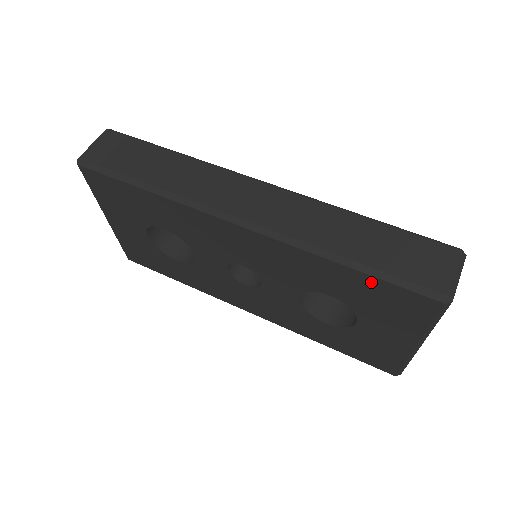
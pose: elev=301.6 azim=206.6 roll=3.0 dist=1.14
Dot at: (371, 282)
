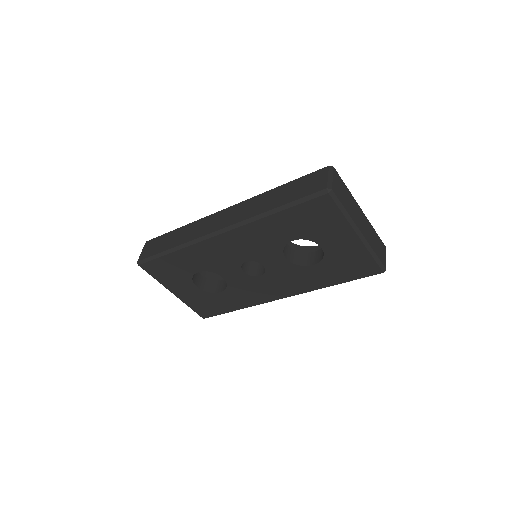
Dot at: (294, 212)
